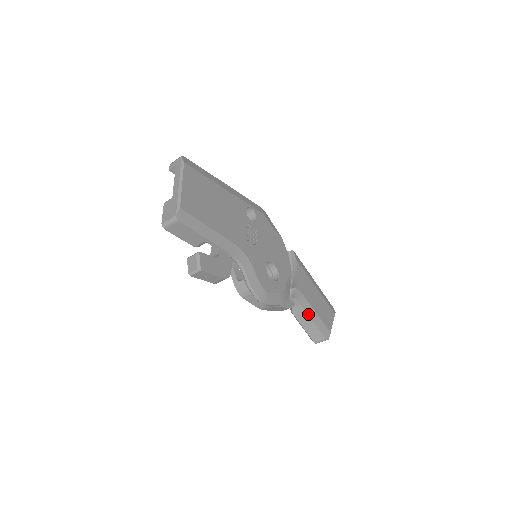
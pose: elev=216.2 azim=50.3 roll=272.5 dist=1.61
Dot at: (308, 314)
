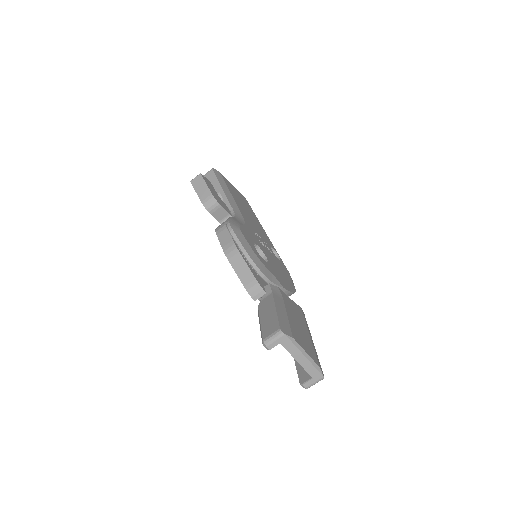
Dot at: (275, 302)
